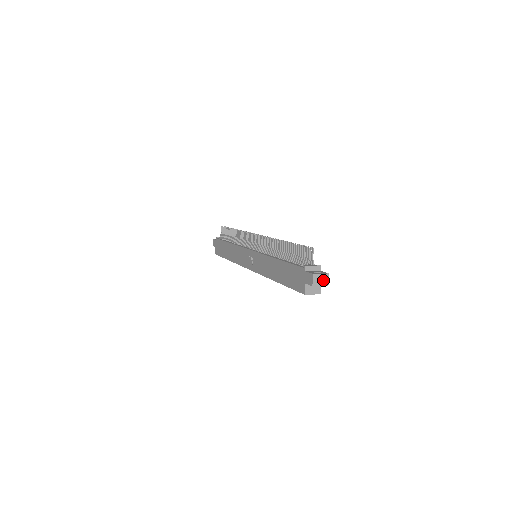
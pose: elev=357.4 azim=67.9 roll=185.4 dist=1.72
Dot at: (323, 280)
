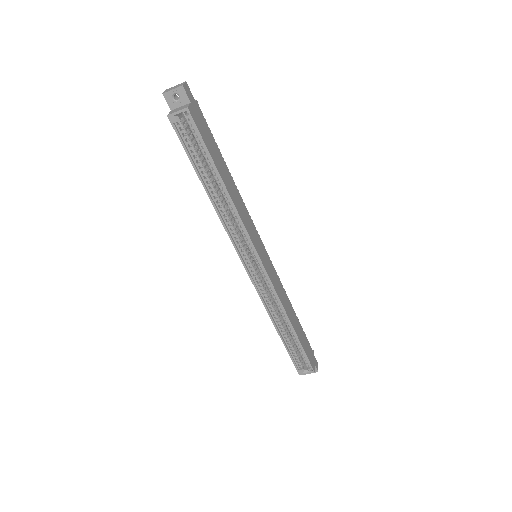
Dot at: (177, 87)
